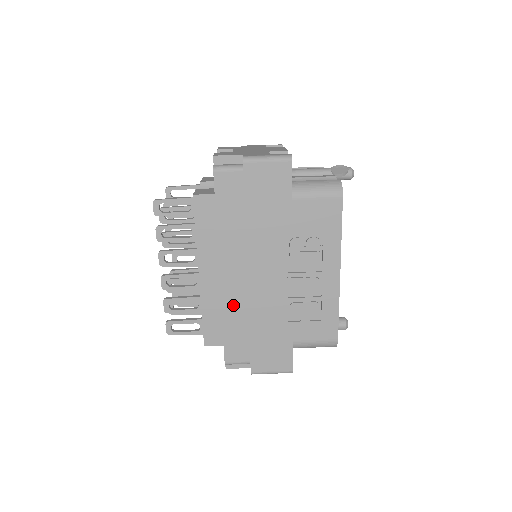
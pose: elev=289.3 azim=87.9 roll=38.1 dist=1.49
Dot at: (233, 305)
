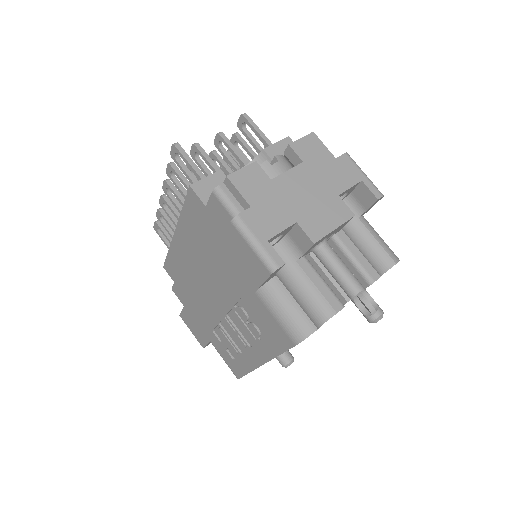
Dot at: (189, 275)
